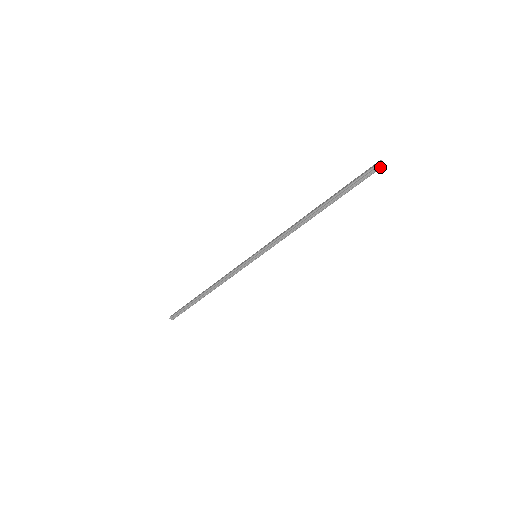
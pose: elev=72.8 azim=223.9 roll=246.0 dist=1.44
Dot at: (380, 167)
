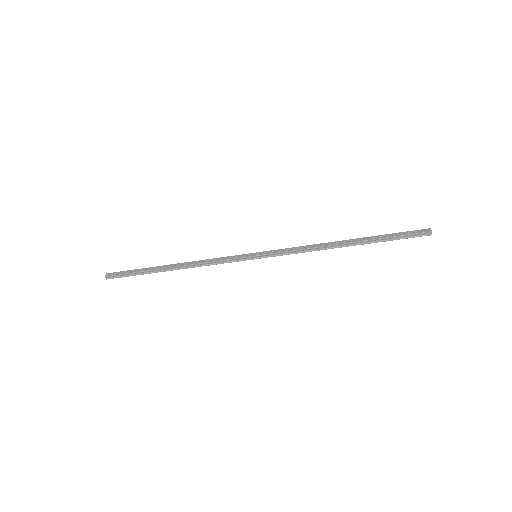
Dot at: (428, 235)
